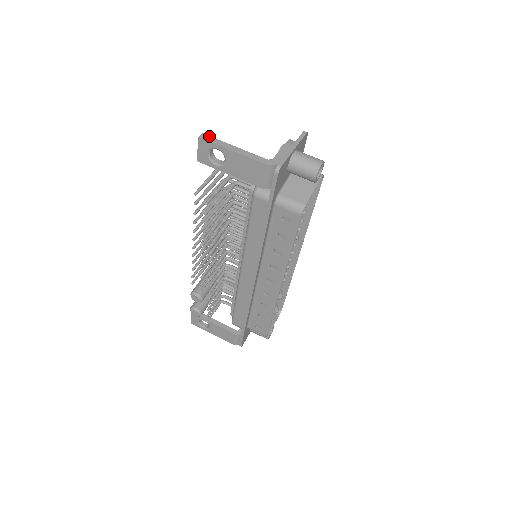
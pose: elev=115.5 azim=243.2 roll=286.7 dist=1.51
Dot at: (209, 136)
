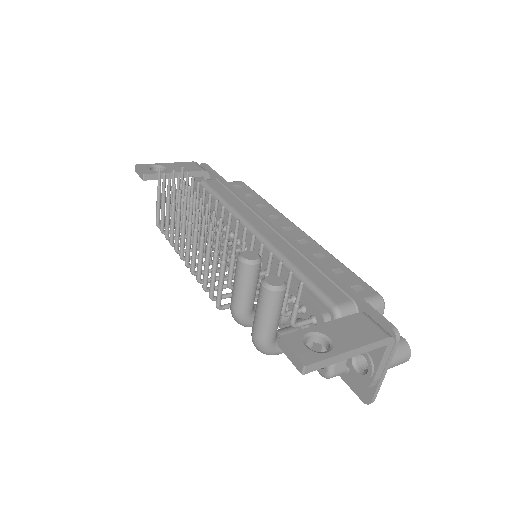
Dot at: occluded
